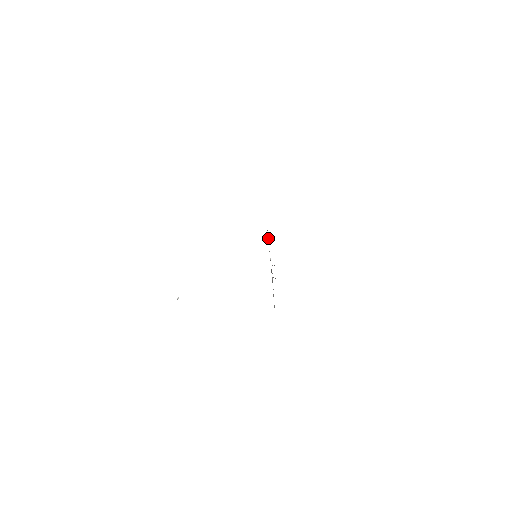
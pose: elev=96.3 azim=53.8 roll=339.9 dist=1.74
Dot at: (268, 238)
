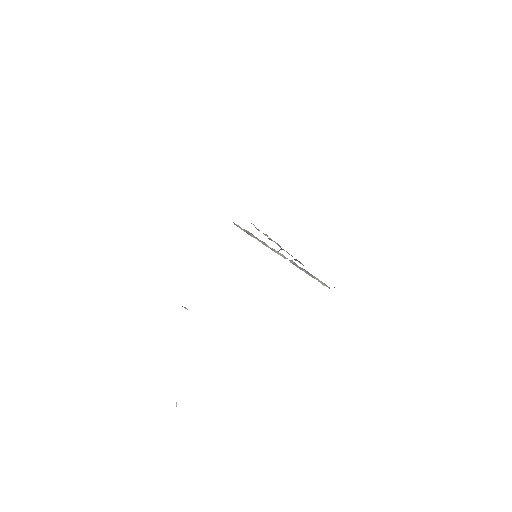
Dot at: (246, 231)
